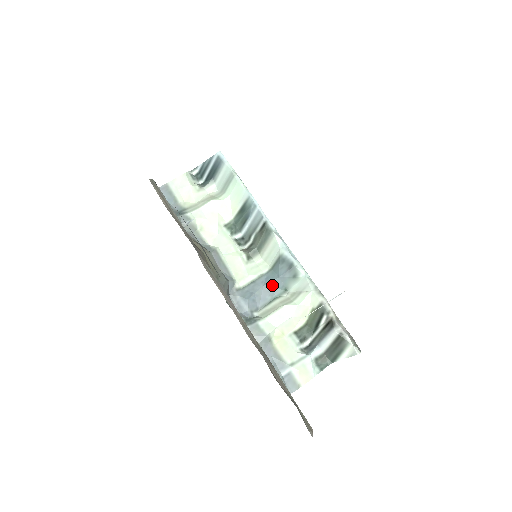
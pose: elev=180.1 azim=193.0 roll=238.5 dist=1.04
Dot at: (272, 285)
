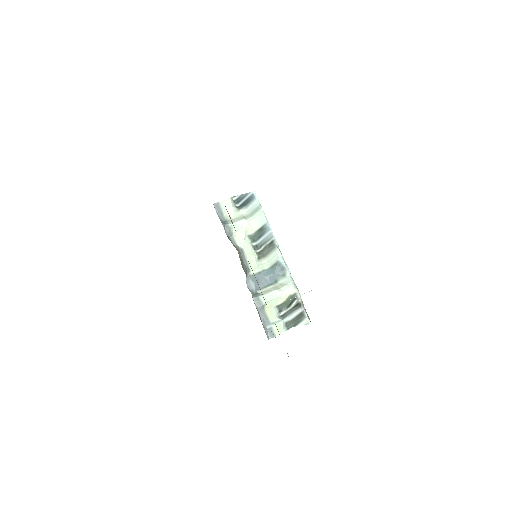
Dot at: (270, 277)
